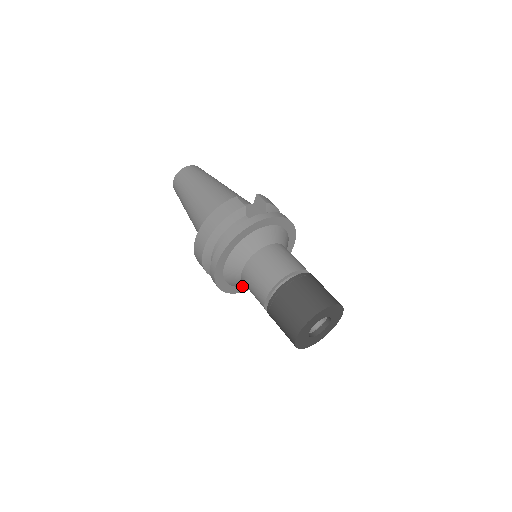
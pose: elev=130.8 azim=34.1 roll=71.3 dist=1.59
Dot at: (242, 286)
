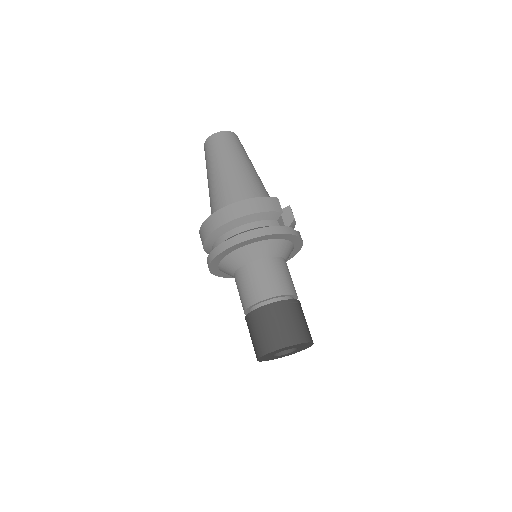
Dot at: (222, 272)
